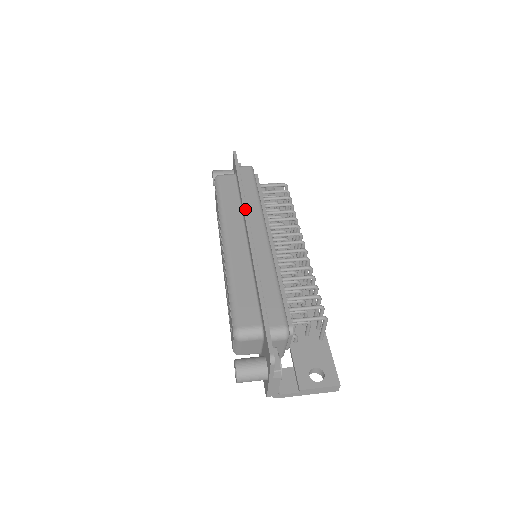
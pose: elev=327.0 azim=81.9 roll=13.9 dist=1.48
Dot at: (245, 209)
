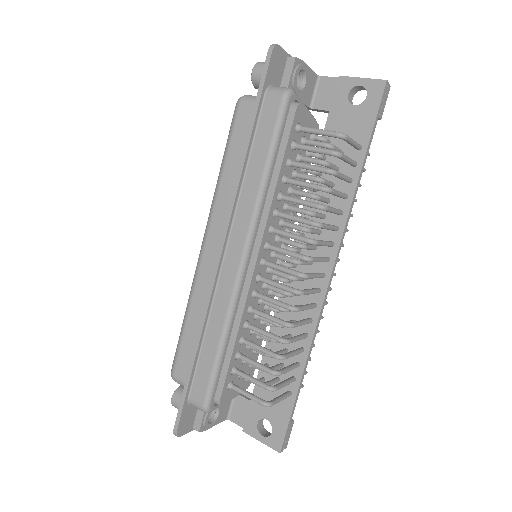
Dot at: (231, 206)
